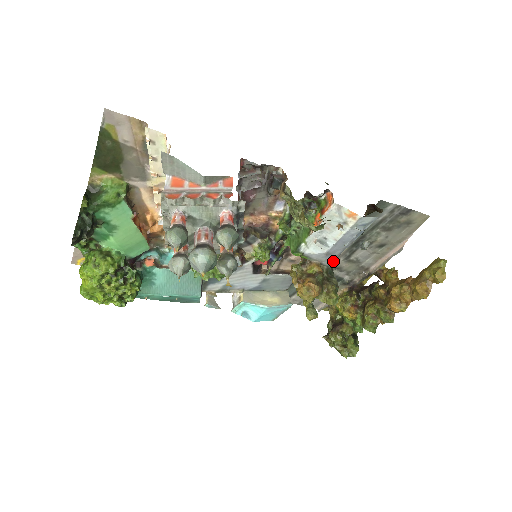
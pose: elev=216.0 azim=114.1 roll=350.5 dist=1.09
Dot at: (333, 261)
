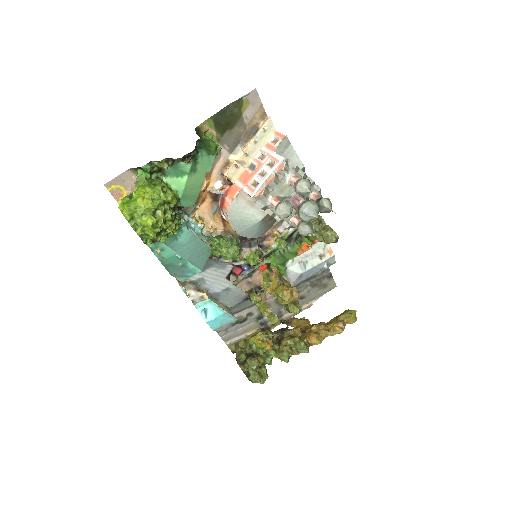
Dot at: (269, 297)
